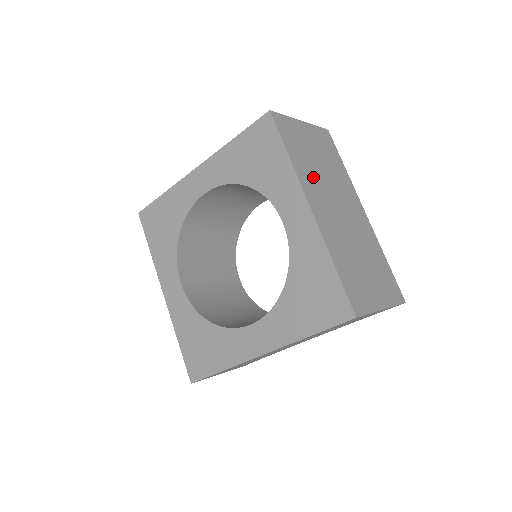
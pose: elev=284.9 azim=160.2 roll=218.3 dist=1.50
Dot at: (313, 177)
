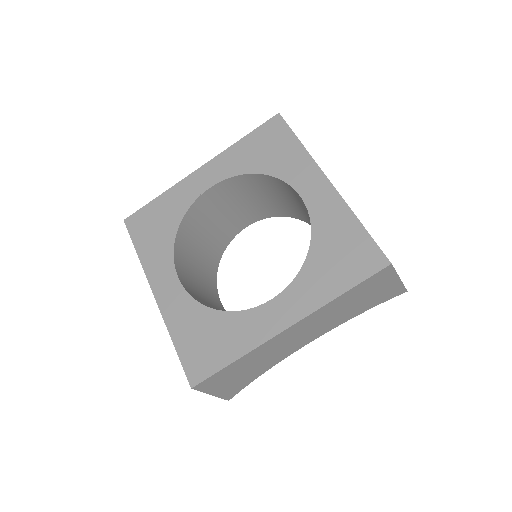
Dot at: occluded
